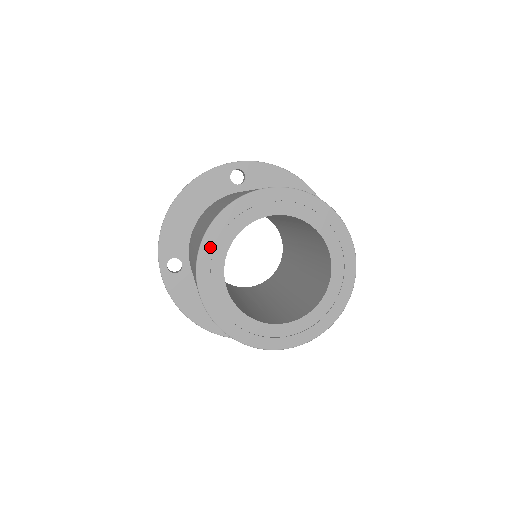
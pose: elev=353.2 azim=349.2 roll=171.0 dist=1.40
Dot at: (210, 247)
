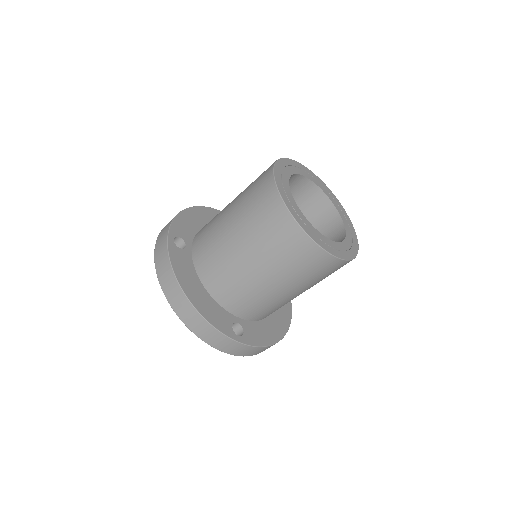
Dot at: (282, 166)
